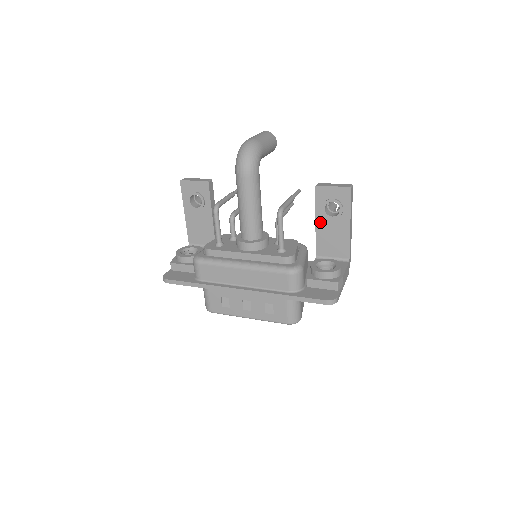
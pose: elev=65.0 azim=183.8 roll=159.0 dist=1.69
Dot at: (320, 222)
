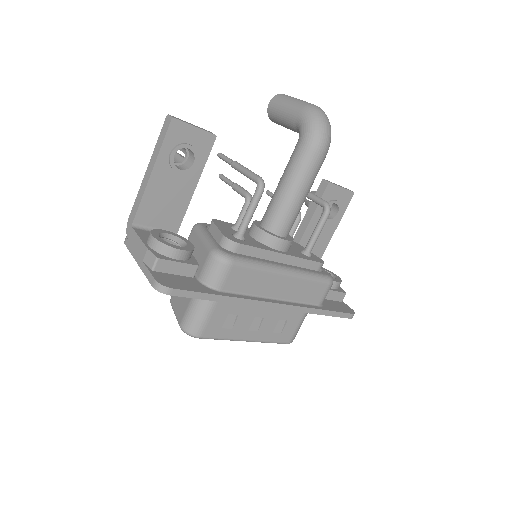
Dot at: (313, 223)
